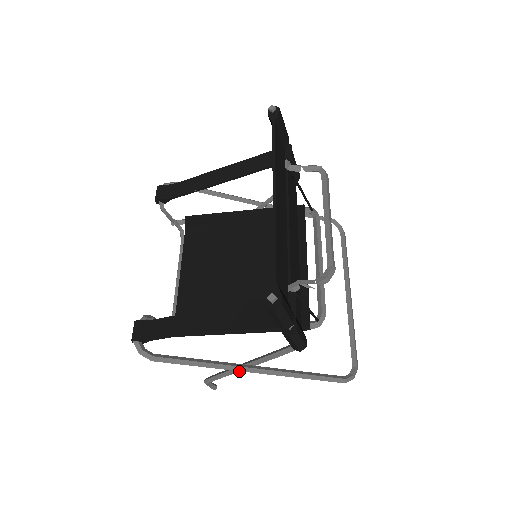
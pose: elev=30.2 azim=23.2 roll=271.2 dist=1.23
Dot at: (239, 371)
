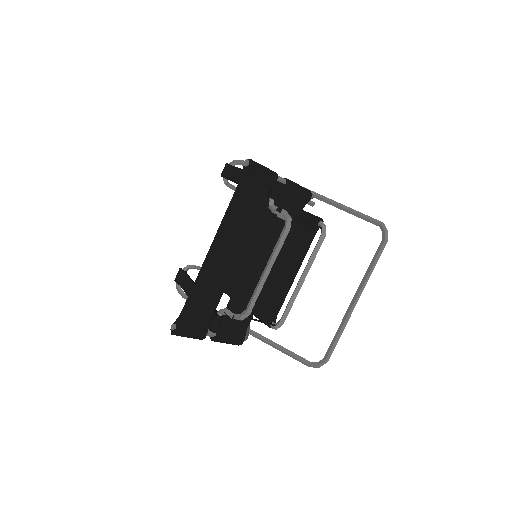
Dot at: occluded
